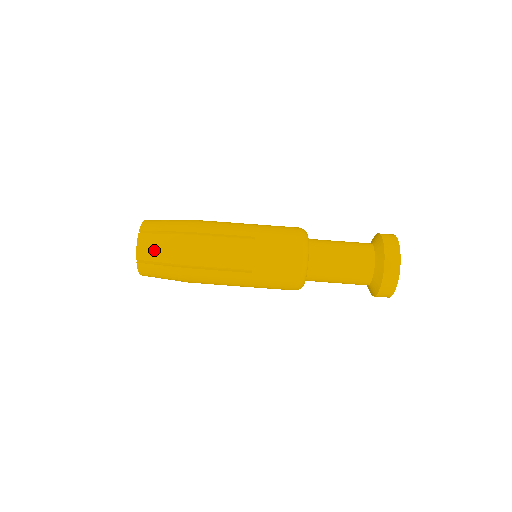
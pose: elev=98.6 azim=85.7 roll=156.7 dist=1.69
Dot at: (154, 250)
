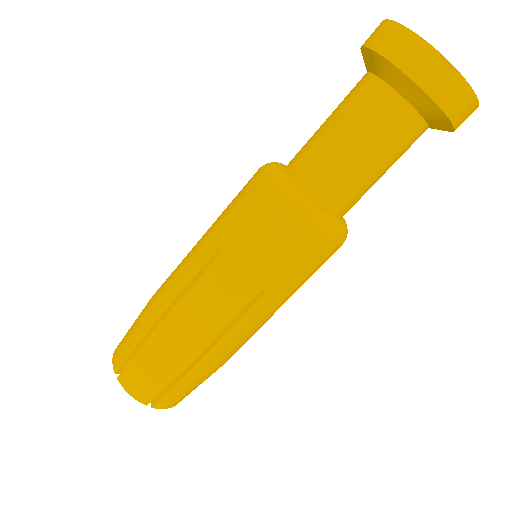
Dot at: (147, 381)
